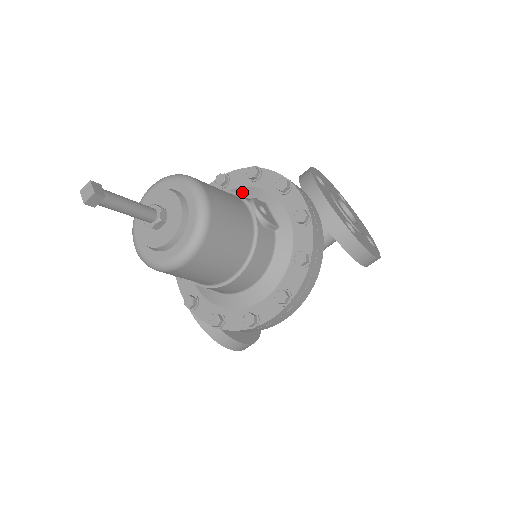
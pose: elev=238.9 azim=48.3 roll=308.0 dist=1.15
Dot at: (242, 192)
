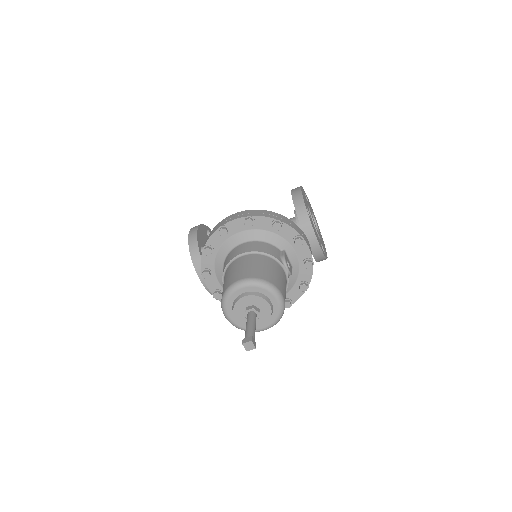
Dot at: (266, 236)
